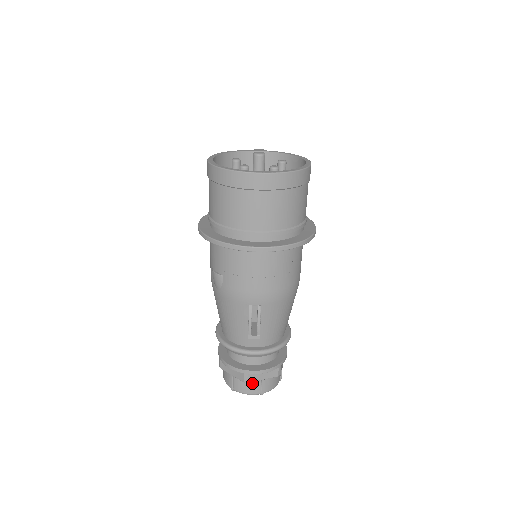
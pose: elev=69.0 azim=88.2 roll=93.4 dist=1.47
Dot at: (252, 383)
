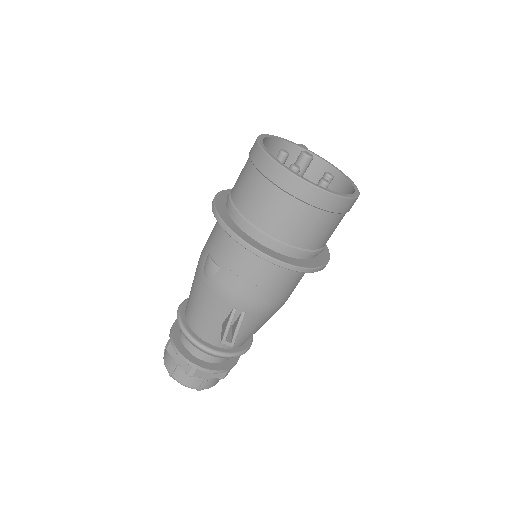
Dot at: (195, 377)
